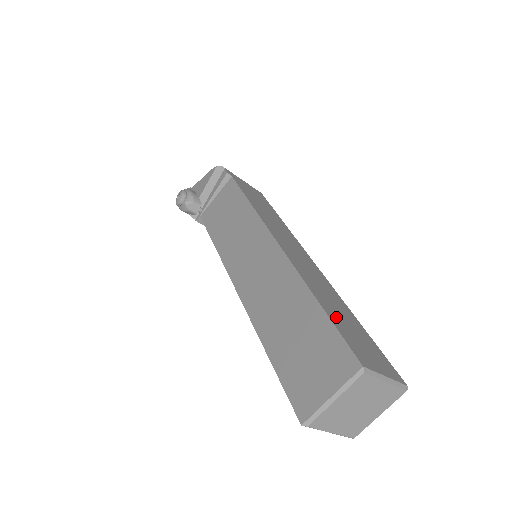
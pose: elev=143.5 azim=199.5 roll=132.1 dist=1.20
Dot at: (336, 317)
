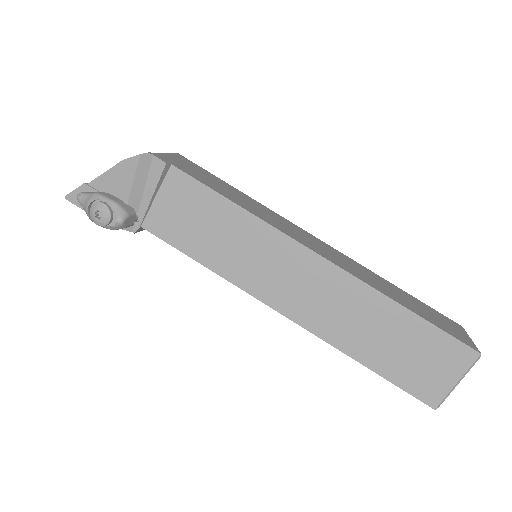
Dot at: (419, 311)
